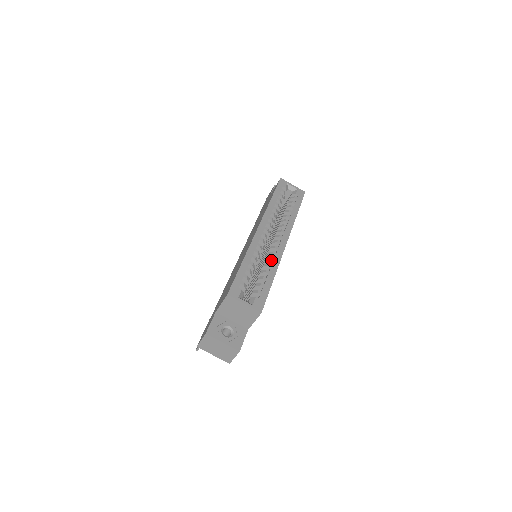
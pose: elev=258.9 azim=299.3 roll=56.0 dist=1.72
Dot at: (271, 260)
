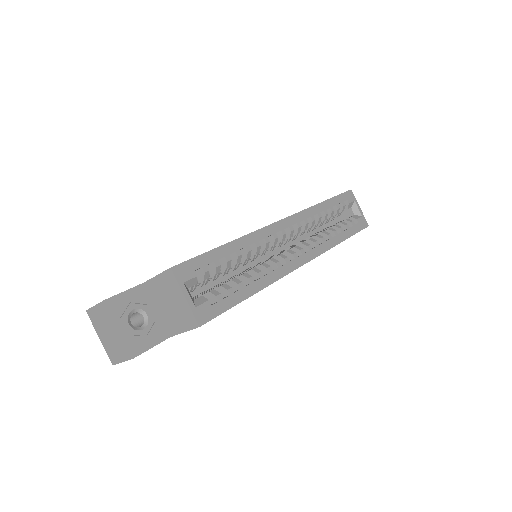
Dot at: (268, 269)
